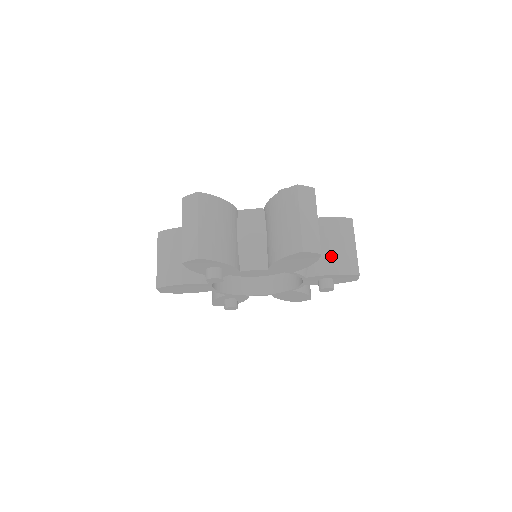
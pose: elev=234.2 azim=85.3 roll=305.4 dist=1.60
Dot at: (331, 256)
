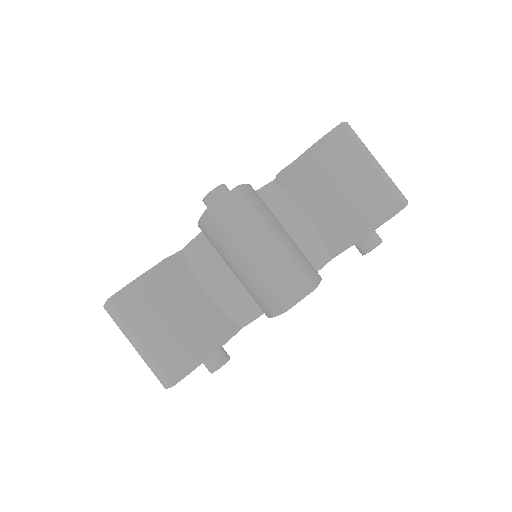
Dot at: (345, 211)
